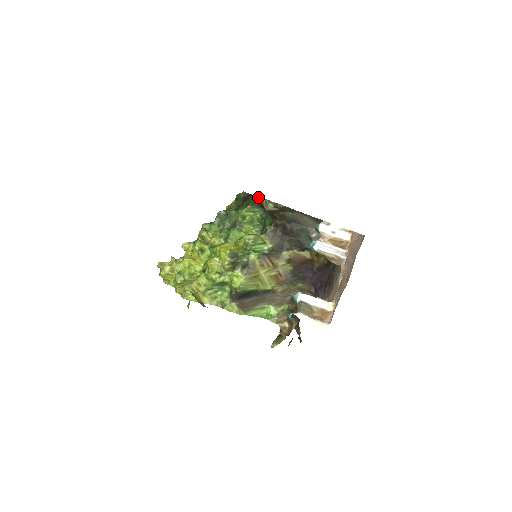
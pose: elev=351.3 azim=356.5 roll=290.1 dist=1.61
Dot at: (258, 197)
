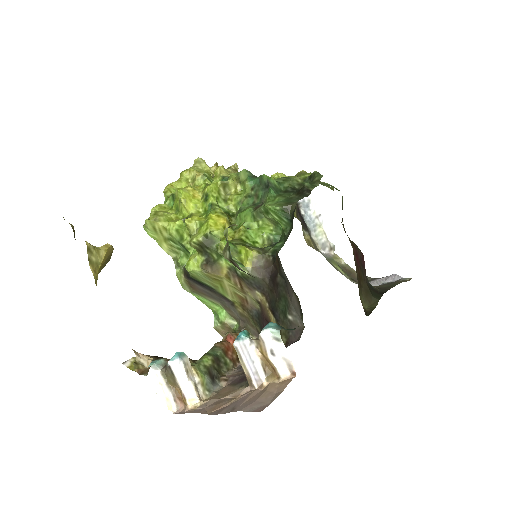
Dot at: (227, 230)
